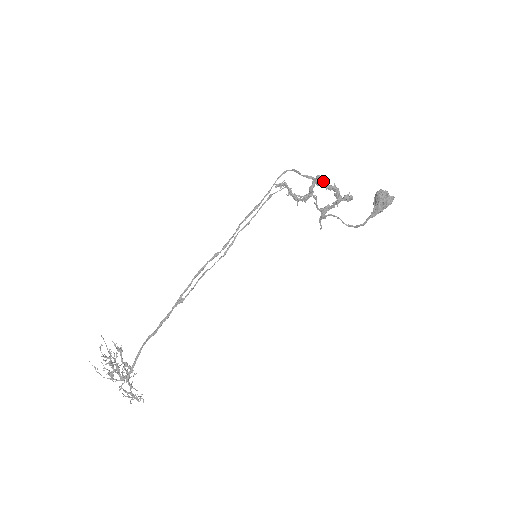
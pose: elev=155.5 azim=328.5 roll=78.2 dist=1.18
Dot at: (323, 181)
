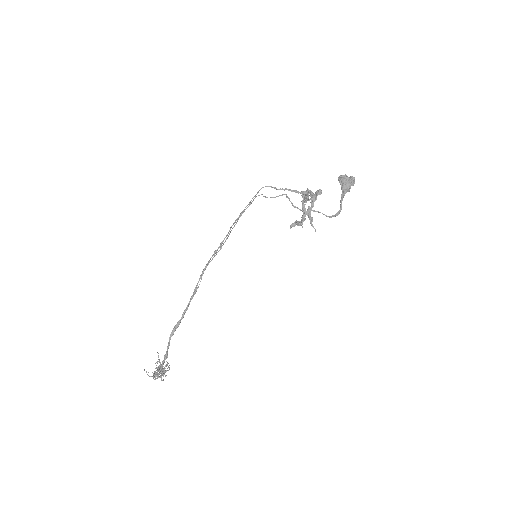
Dot at: occluded
